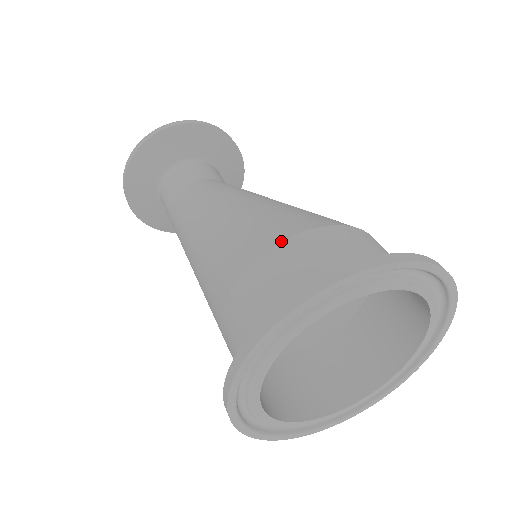
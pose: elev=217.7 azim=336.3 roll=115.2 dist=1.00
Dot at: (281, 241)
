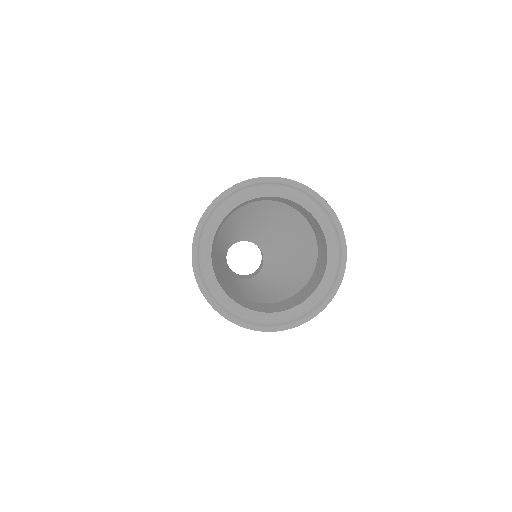
Dot at: occluded
